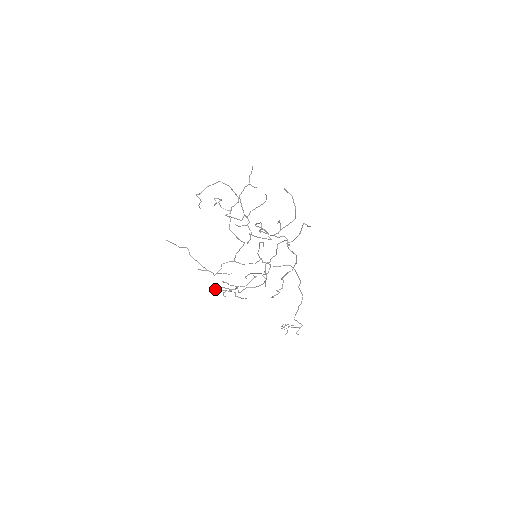
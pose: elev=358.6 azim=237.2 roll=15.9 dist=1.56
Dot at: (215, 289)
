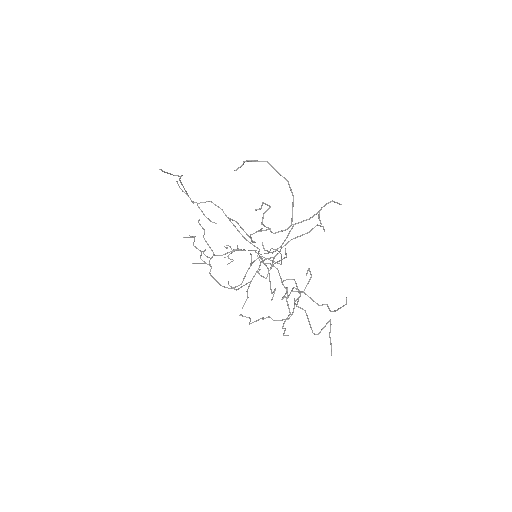
Dot at: (185, 237)
